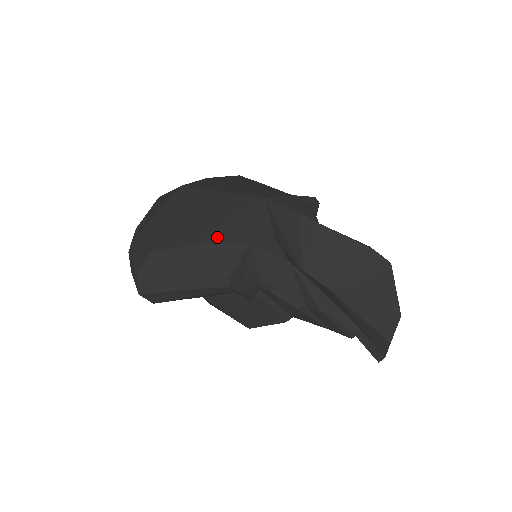
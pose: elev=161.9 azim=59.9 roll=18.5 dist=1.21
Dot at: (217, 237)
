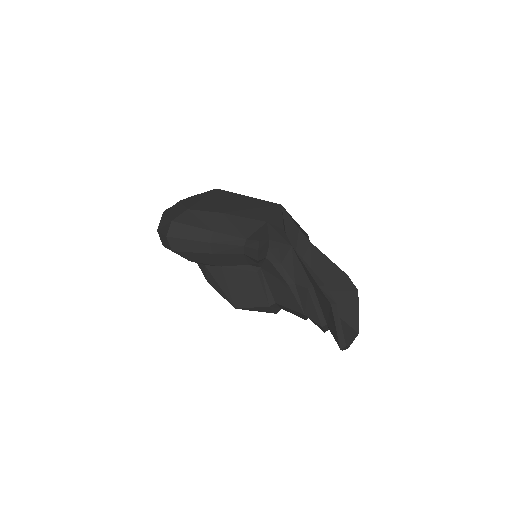
Dot at: (243, 214)
